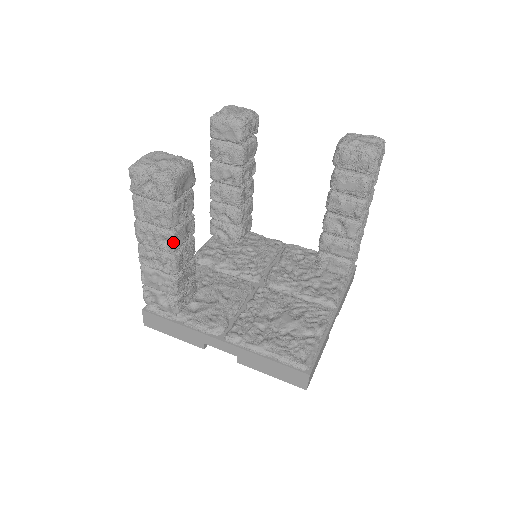
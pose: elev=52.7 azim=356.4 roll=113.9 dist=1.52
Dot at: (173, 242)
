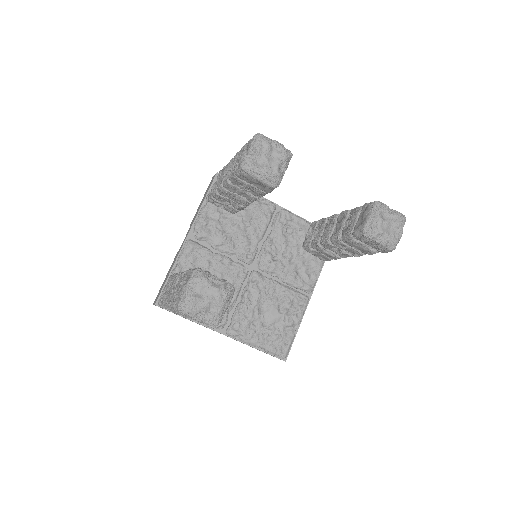
Dot at: occluded
